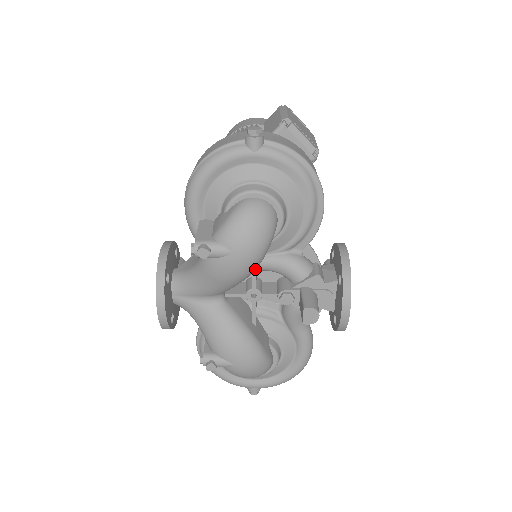
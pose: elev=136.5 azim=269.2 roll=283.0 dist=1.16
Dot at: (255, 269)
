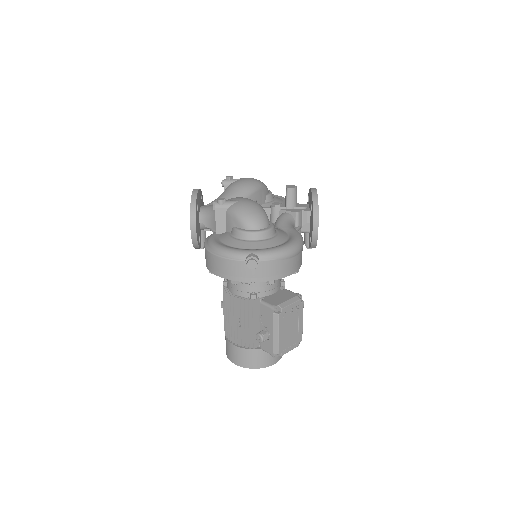
Dot at: (256, 189)
